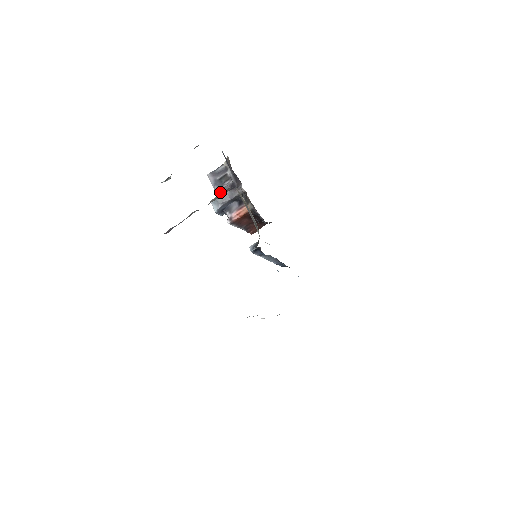
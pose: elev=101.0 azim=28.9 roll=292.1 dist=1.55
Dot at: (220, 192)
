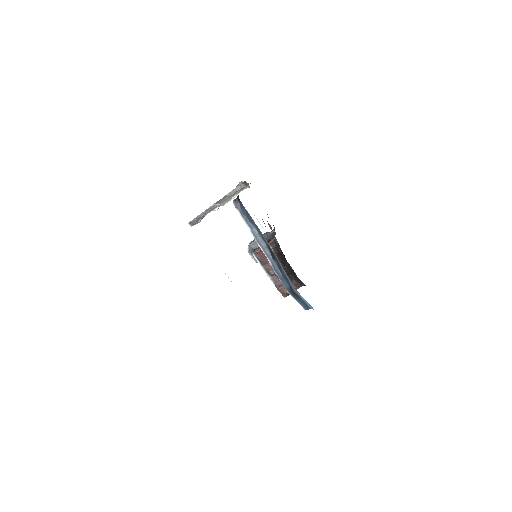
Dot at: occluded
